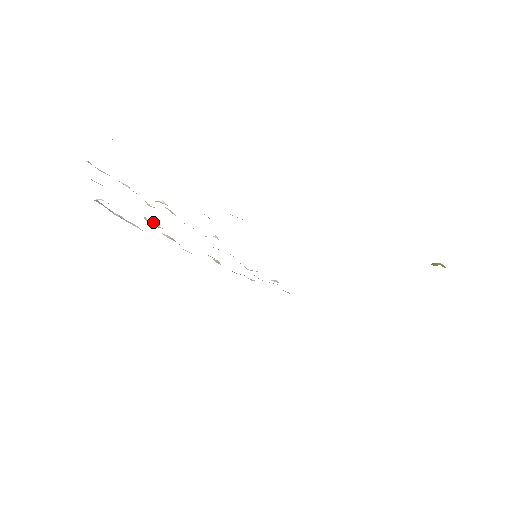
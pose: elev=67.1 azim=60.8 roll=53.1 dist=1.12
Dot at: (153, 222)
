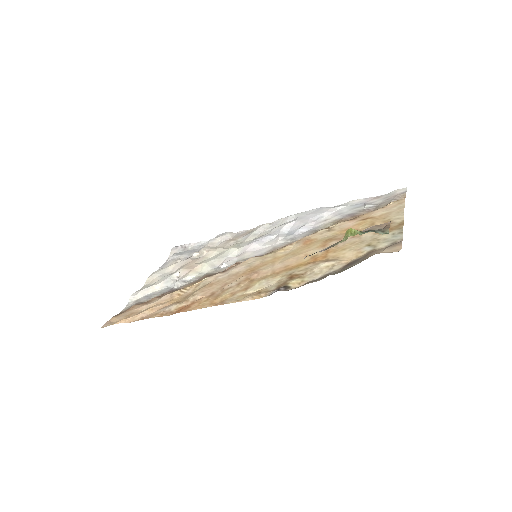
Dot at: (201, 250)
